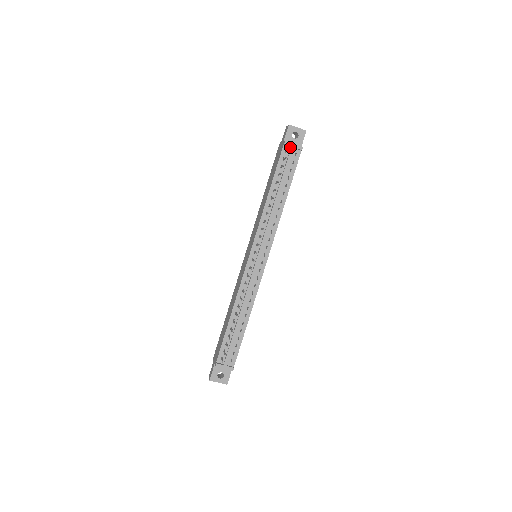
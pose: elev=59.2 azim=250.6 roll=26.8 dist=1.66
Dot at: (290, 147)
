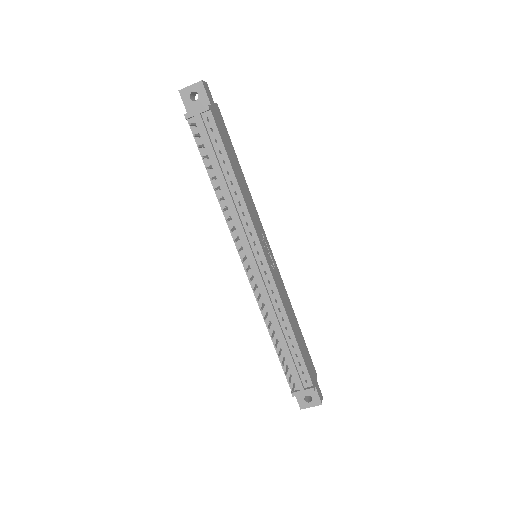
Dot at: (196, 116)
